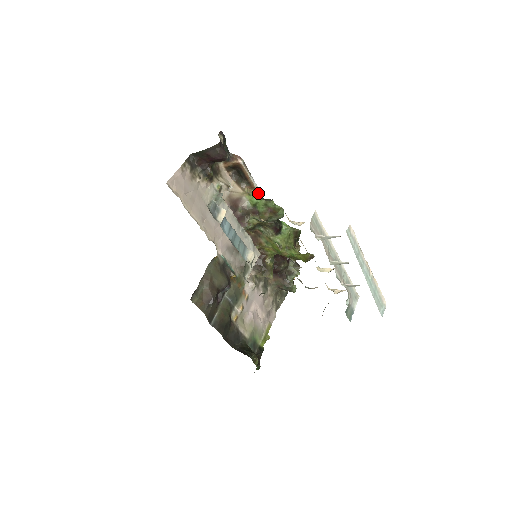
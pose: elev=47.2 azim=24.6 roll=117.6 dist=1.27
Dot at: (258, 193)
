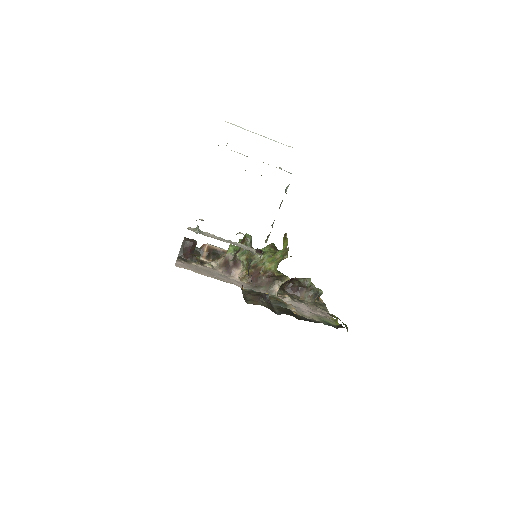
Dot at: occluded
